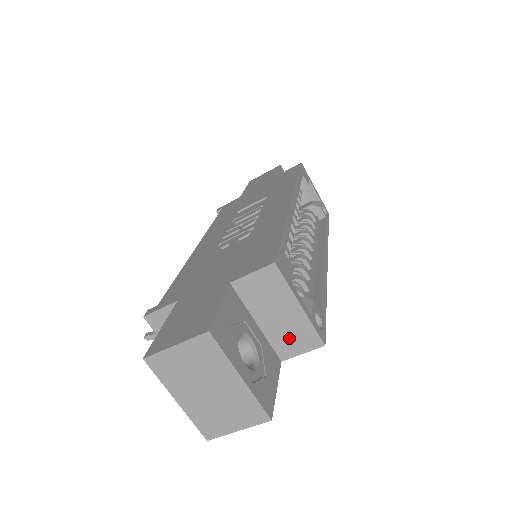
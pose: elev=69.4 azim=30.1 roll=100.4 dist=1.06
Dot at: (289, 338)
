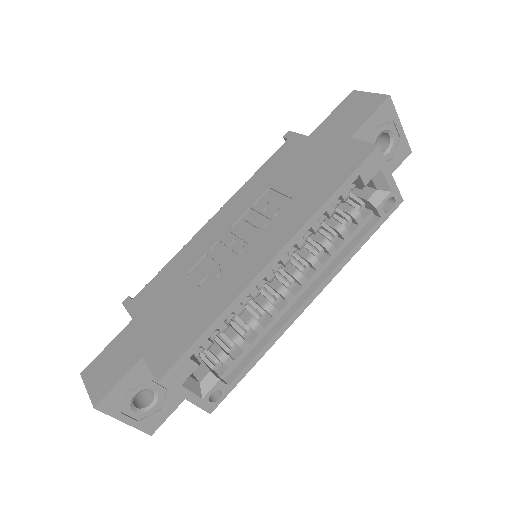
Dot at: occluded
